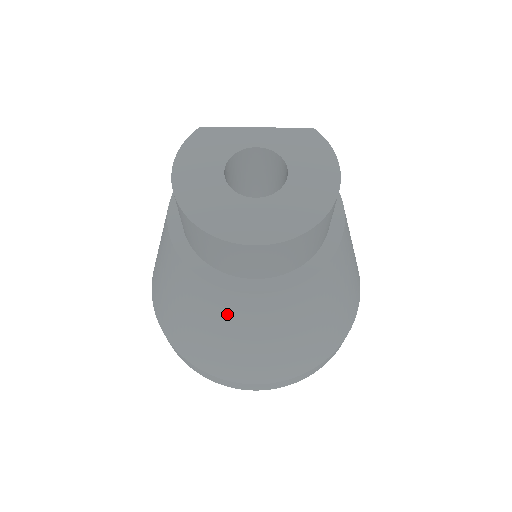
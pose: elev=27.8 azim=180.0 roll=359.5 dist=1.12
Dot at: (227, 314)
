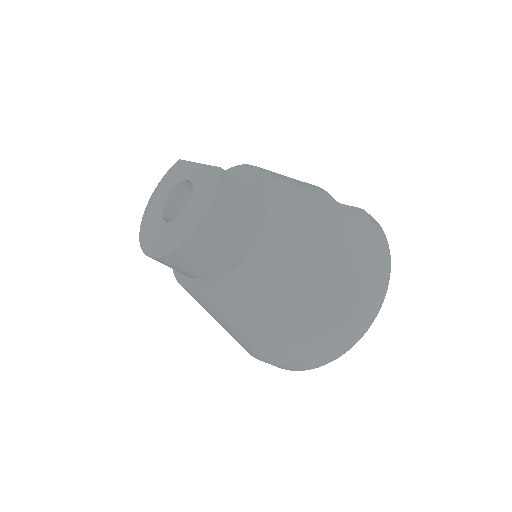
Dot at: occluded
